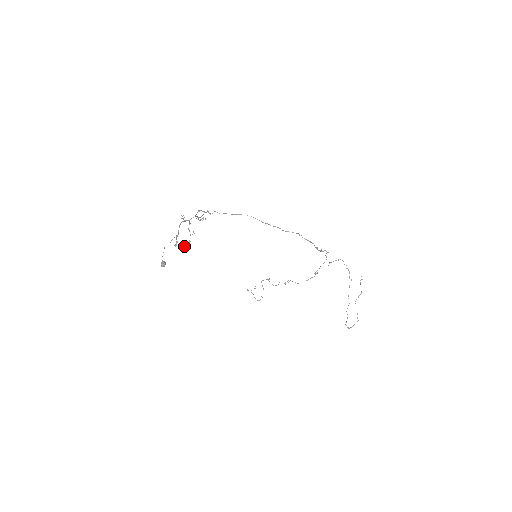
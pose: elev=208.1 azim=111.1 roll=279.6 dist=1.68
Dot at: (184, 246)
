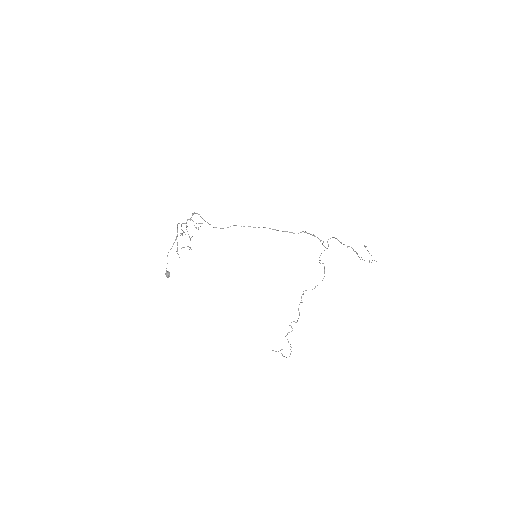
Dot at: occluded
